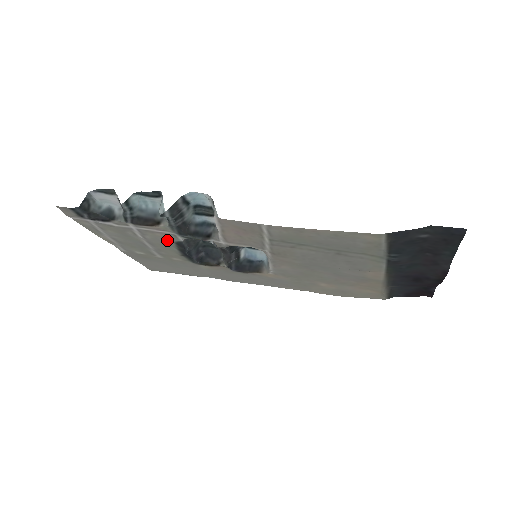
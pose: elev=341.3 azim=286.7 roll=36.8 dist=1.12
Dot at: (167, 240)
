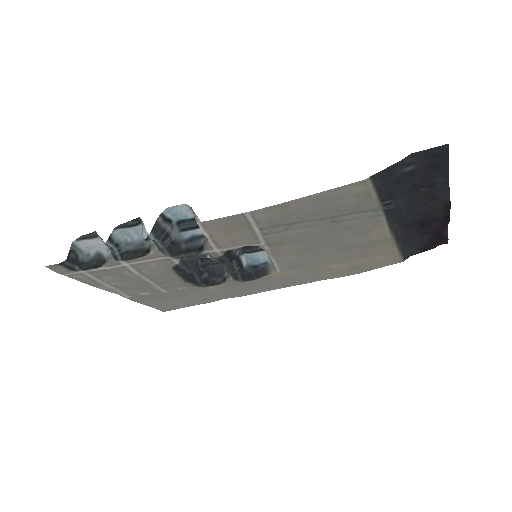
Dot at: (164, 268)
